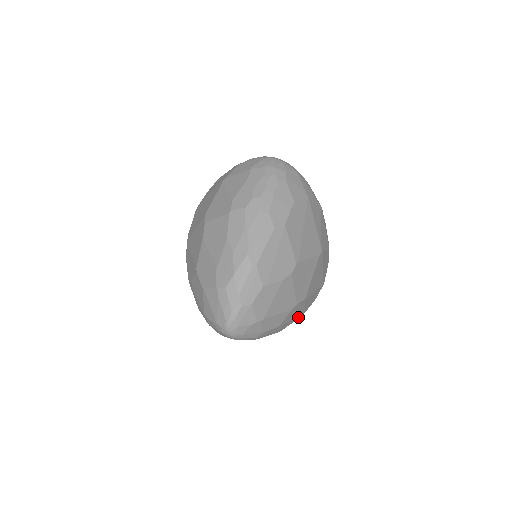
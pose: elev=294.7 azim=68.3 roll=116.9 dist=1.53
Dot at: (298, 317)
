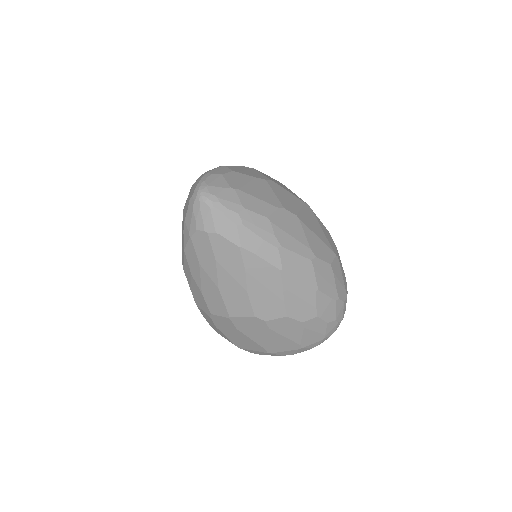
Dot at: (304, 253)
